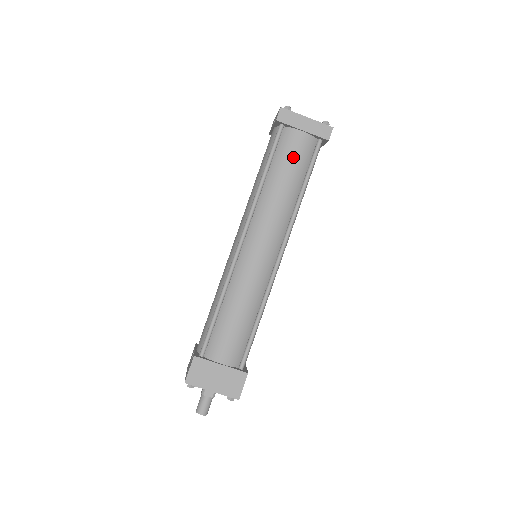
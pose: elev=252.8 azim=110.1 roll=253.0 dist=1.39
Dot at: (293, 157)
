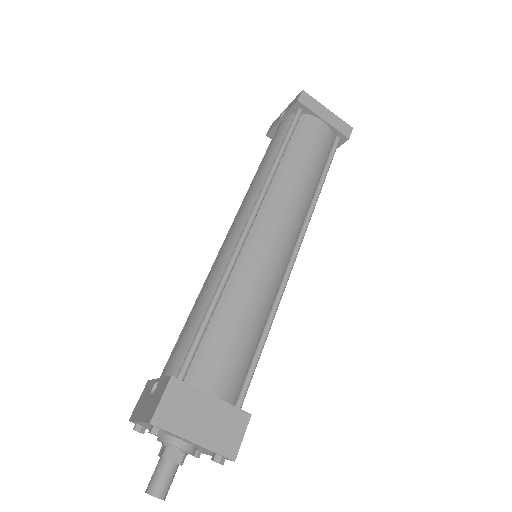
Dot at: (313, 143)
